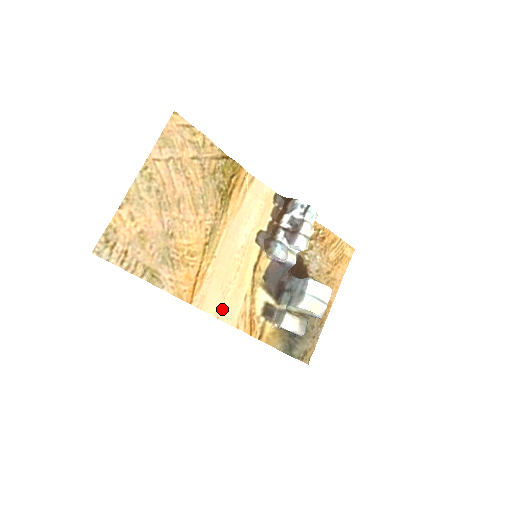
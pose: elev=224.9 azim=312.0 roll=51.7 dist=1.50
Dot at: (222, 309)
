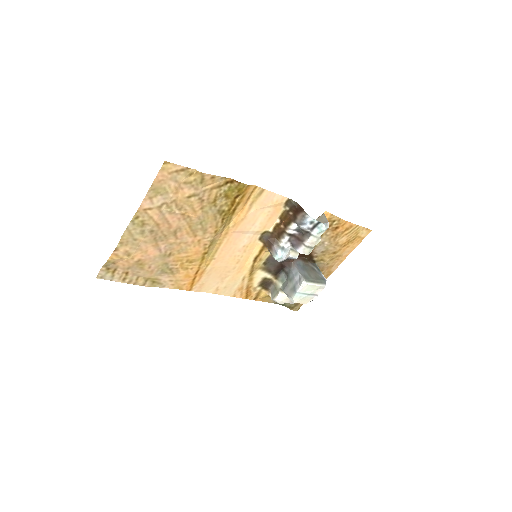
Dot at: (220, 288)
